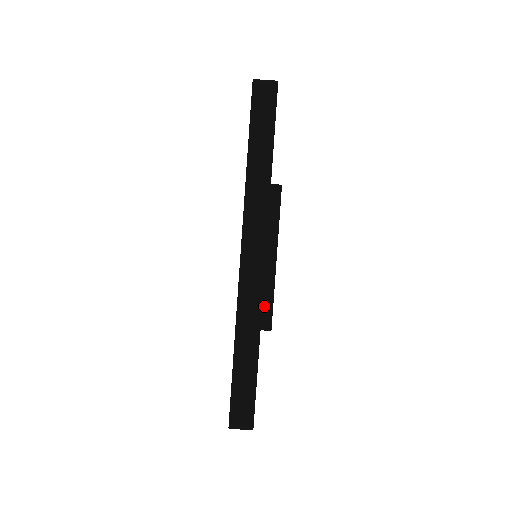
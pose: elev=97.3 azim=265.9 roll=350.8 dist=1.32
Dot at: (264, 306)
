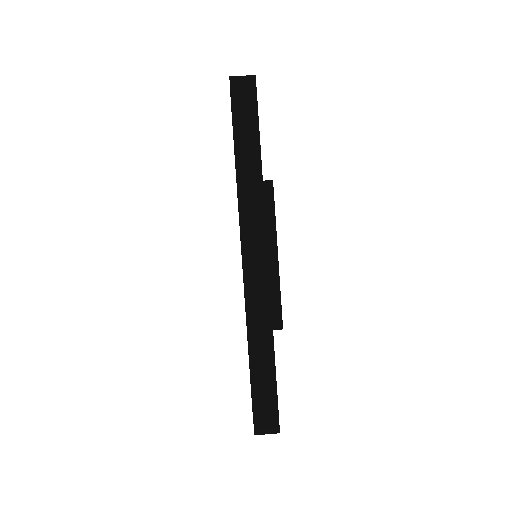
Dot at: (272, 305)
